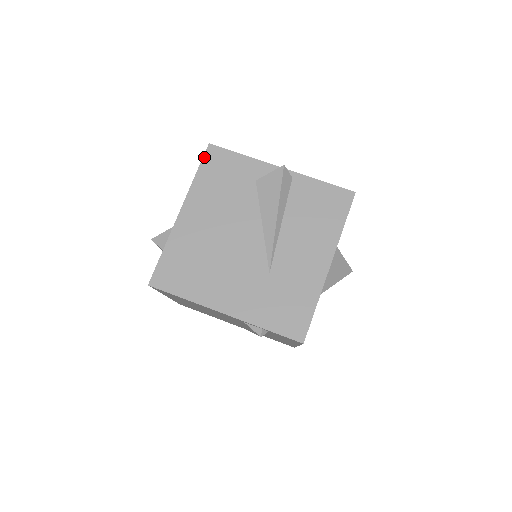
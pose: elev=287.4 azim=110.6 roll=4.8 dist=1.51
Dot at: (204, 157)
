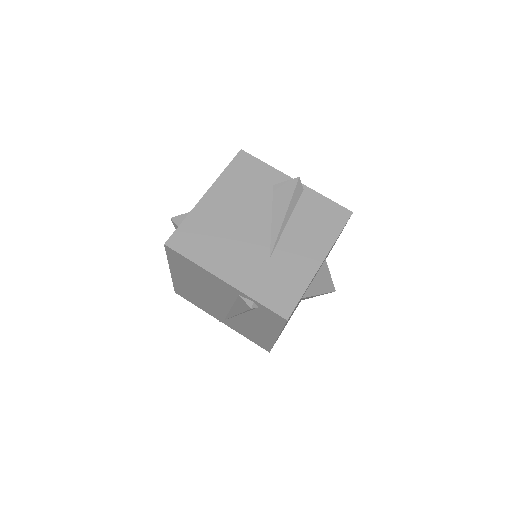
Dot at: (235, 158)
